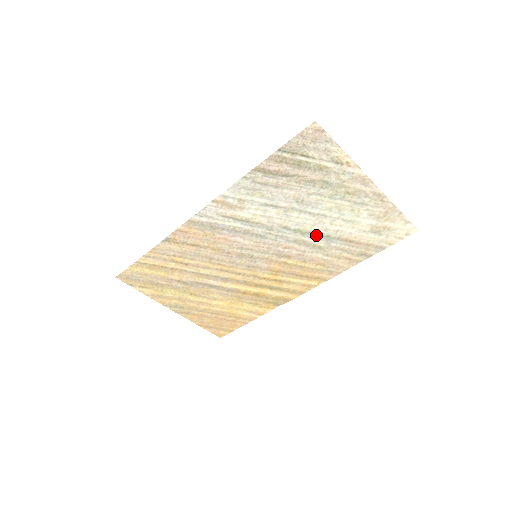
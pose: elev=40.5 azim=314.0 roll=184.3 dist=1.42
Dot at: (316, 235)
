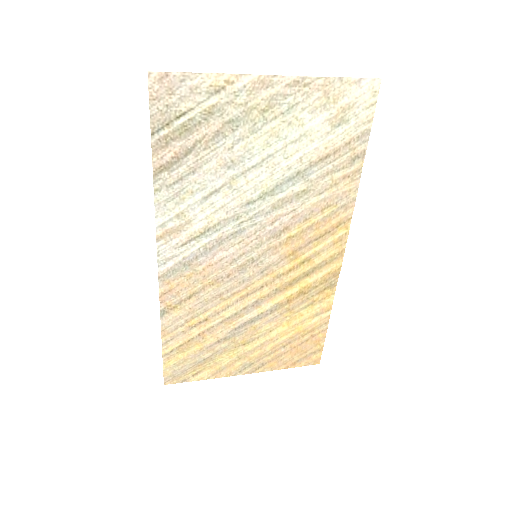
Dot at: (286, 183)
